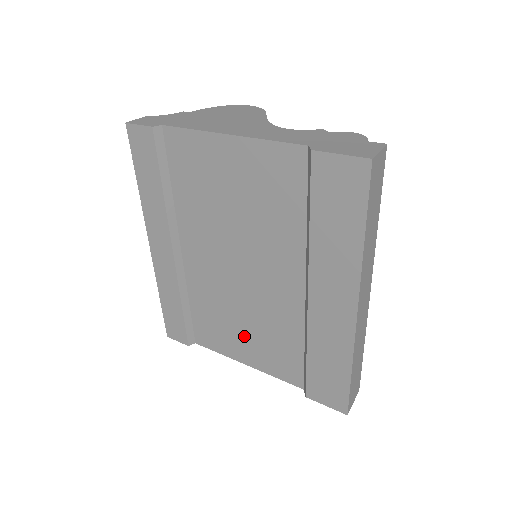
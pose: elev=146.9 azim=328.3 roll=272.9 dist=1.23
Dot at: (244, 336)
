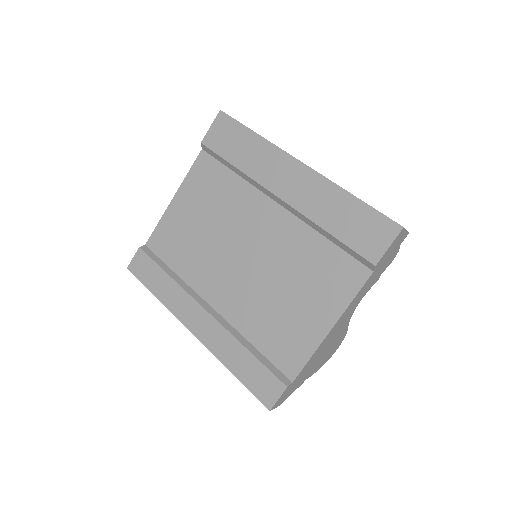
Dot at: (301, 303)
